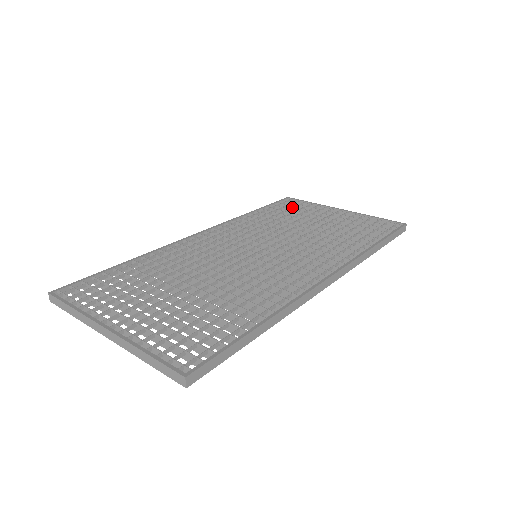
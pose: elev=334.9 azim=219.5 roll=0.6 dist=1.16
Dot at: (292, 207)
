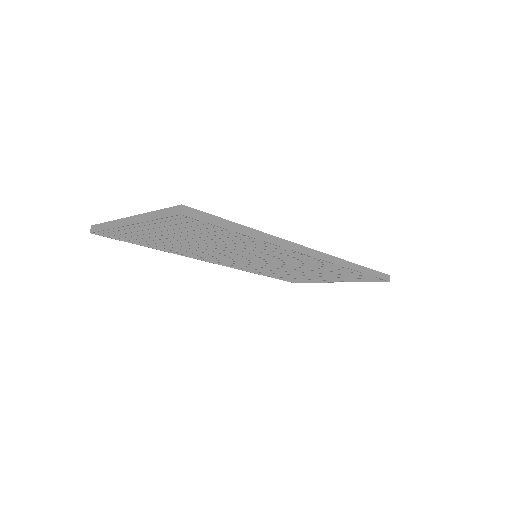
Dot at: occluded
